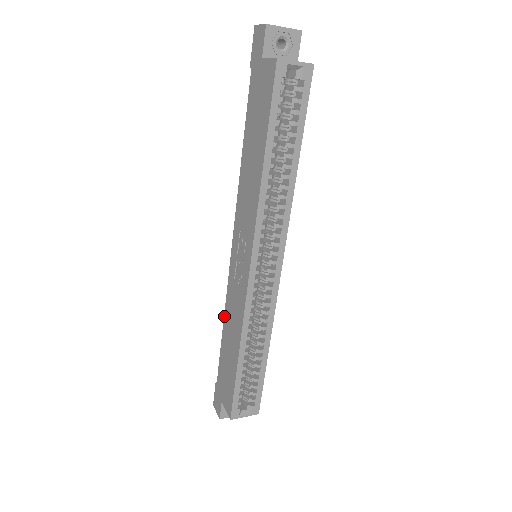
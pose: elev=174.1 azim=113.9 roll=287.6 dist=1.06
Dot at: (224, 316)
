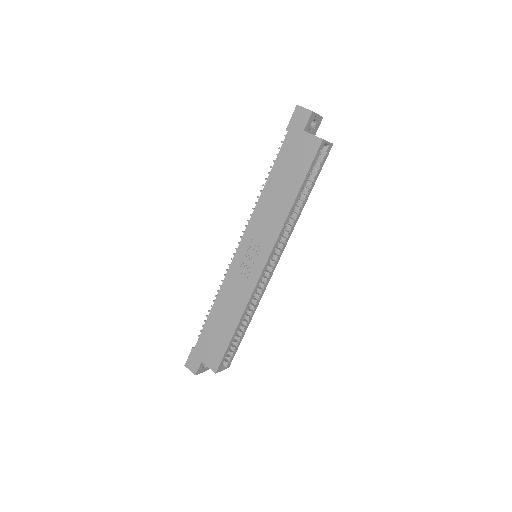
Dot at: (217, 297)
